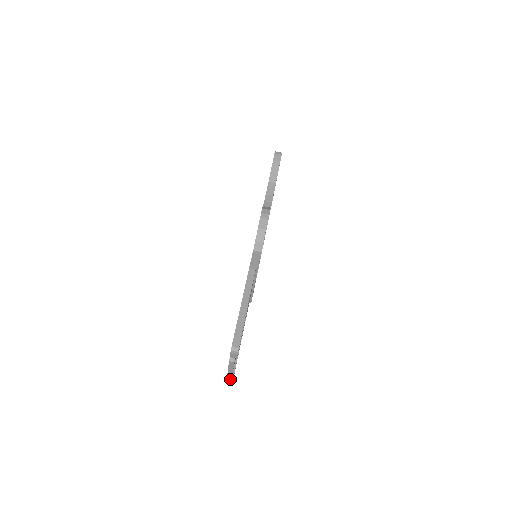
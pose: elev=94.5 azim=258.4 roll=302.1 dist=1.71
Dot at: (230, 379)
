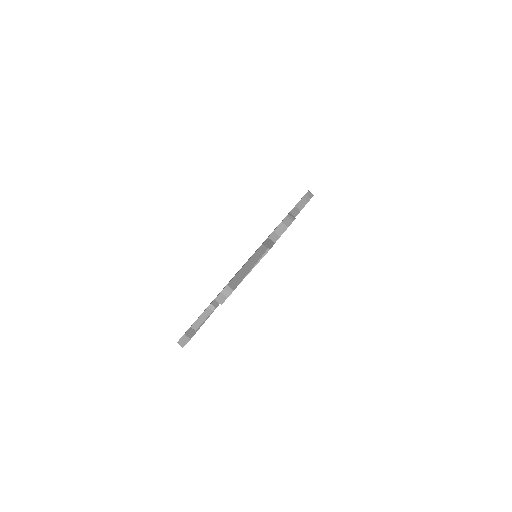
Dot at: (182, 343)
